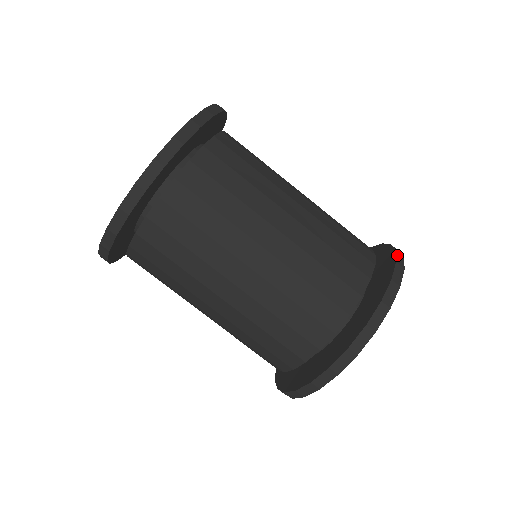
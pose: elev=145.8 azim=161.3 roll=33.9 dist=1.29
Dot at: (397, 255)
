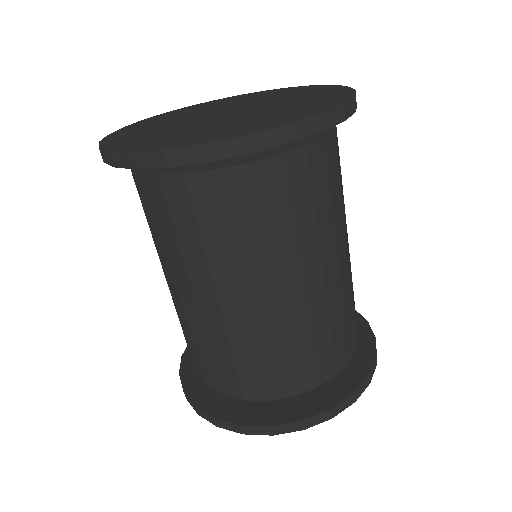
Dot at: (347, 399)
